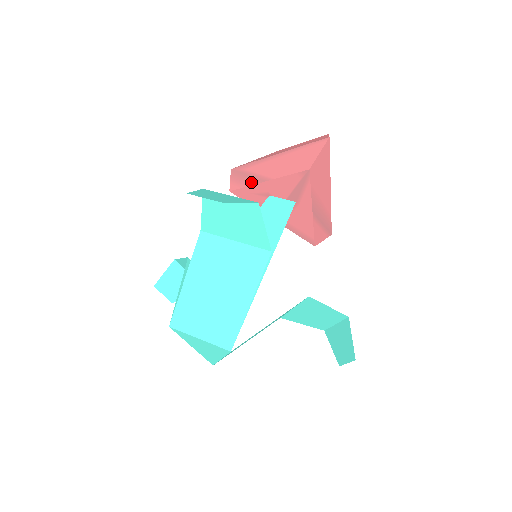
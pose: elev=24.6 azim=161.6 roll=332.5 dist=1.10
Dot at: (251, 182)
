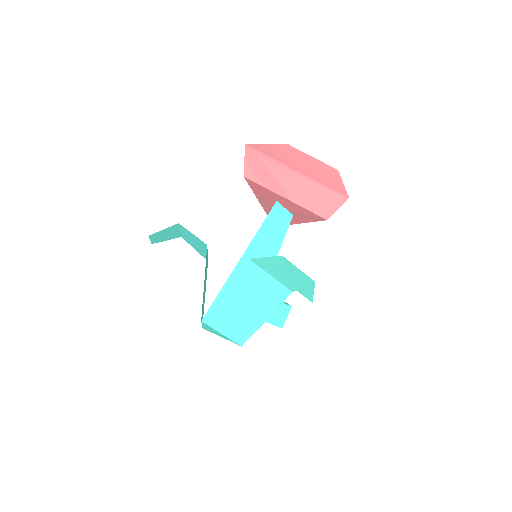
Dot at: (270, 186)
